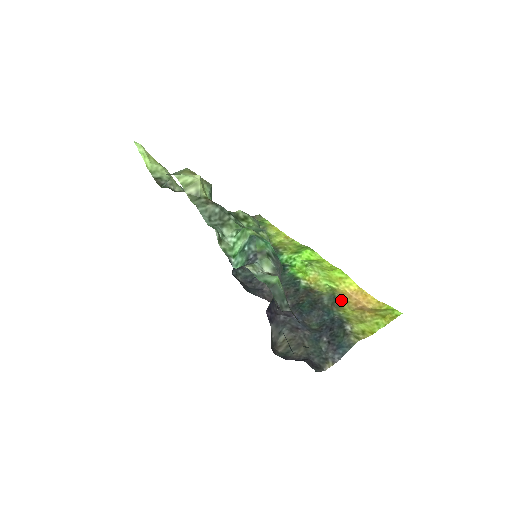
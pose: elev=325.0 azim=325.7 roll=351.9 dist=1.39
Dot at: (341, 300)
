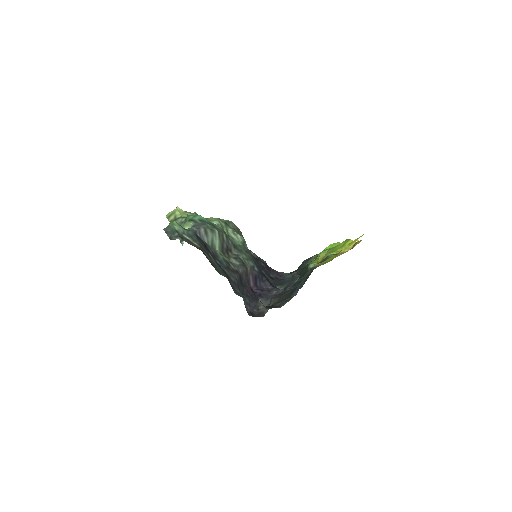
Dot at: (329, 257)
